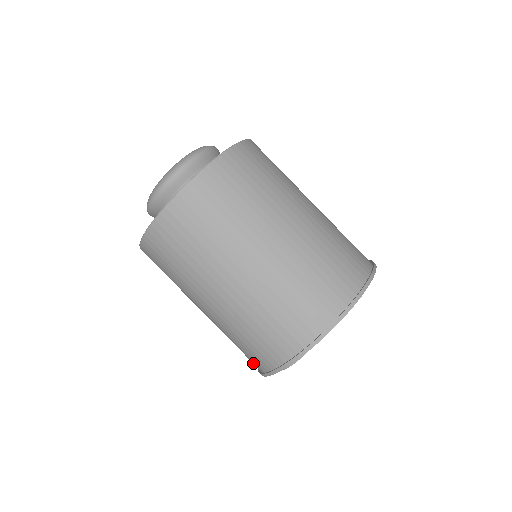
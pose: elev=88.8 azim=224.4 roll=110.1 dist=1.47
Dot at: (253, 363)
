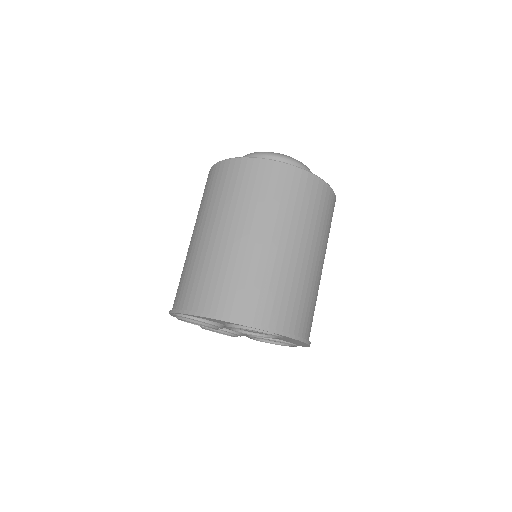
Dot at: (209, 303)
